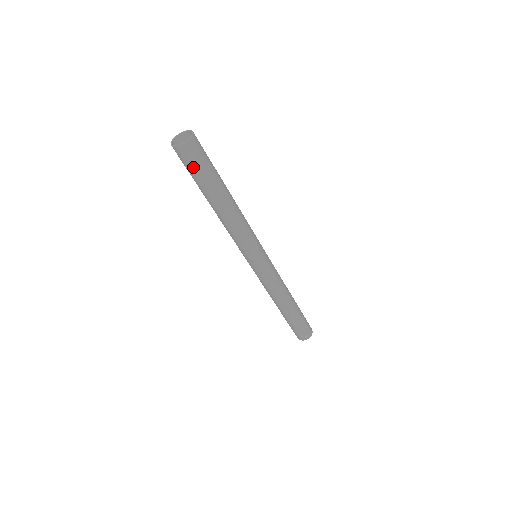
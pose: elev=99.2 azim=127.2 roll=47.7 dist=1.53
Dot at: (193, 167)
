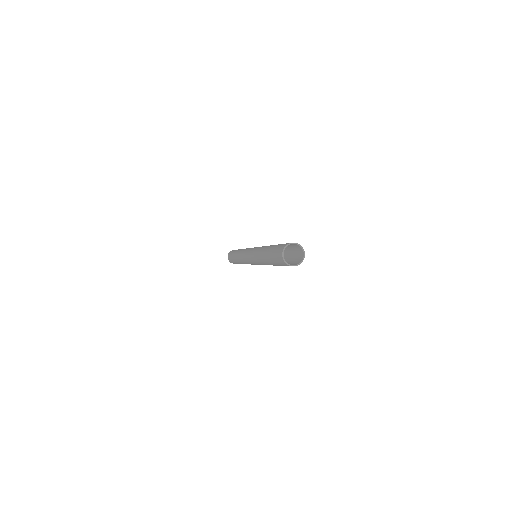
Dot at: occluded
